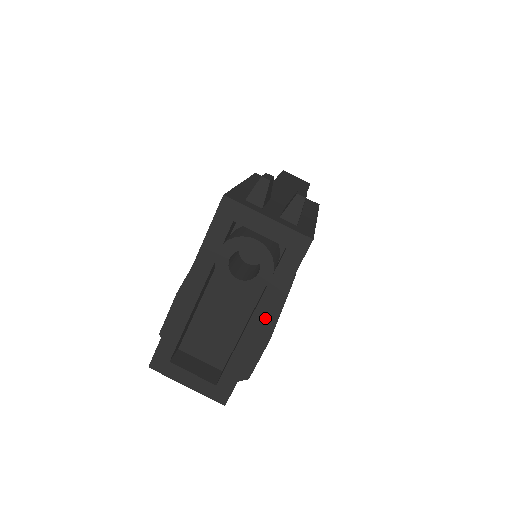
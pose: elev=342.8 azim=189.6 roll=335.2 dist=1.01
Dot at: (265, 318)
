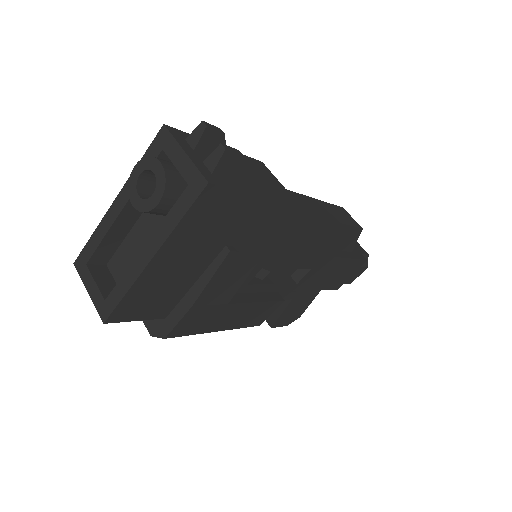
Dot at: (154, 248)
